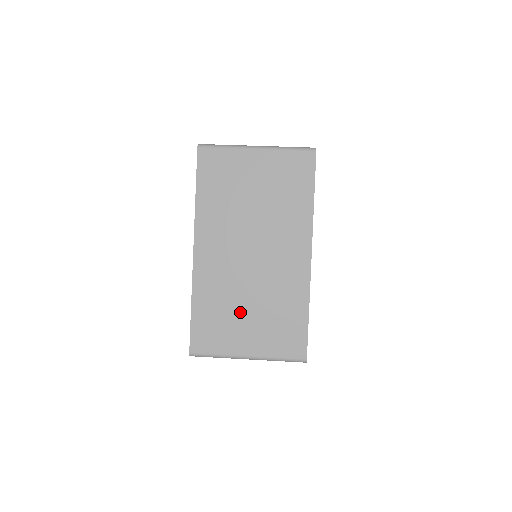
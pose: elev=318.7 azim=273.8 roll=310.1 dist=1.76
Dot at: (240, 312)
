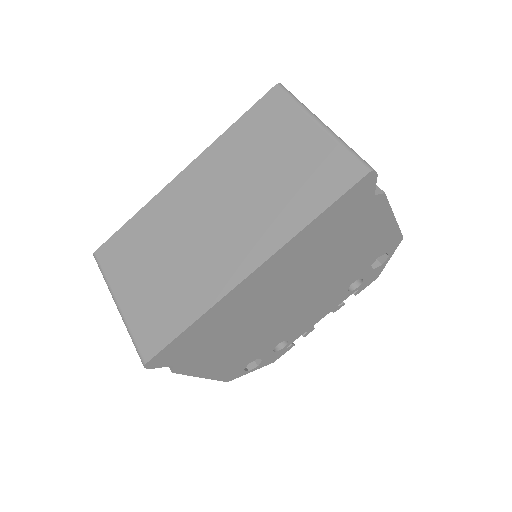
Dot at: (153, 259)
